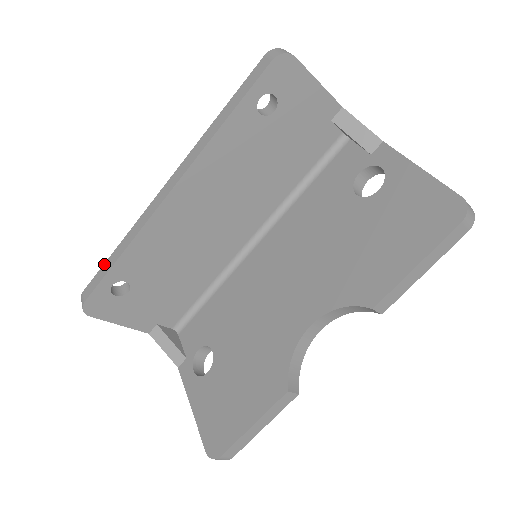
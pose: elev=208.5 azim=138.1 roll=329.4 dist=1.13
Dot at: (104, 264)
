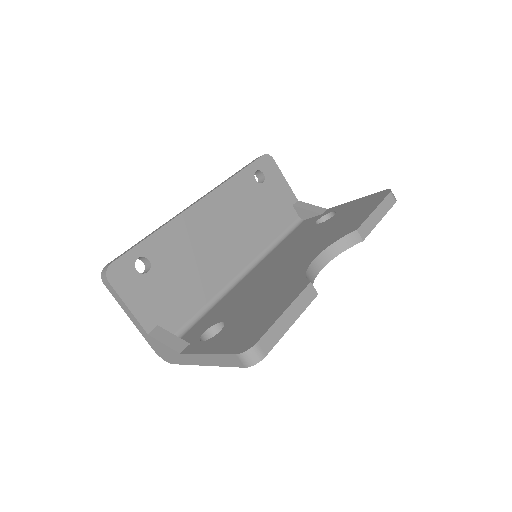
Dot at: occluded
